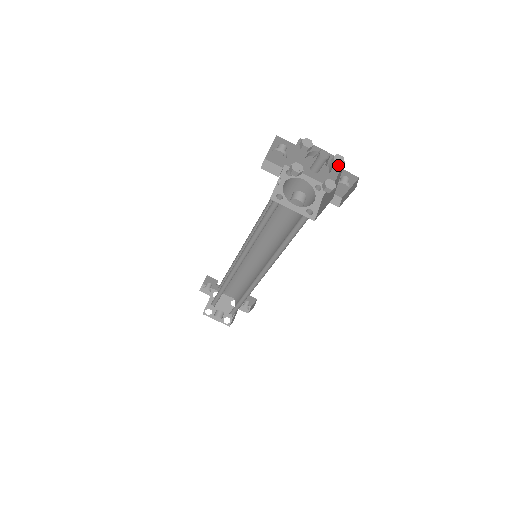
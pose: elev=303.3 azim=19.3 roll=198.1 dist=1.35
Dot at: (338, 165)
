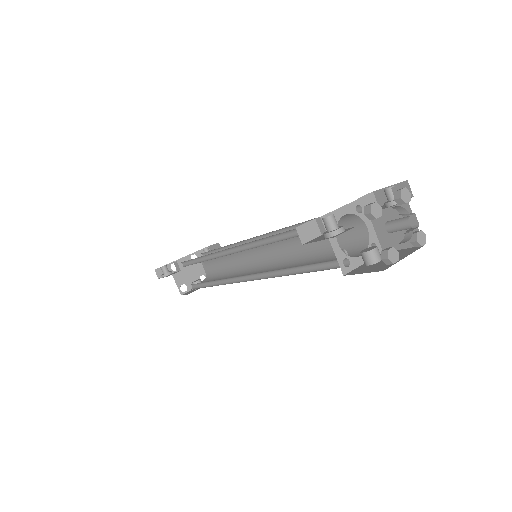
Dot at: (407, 202)
